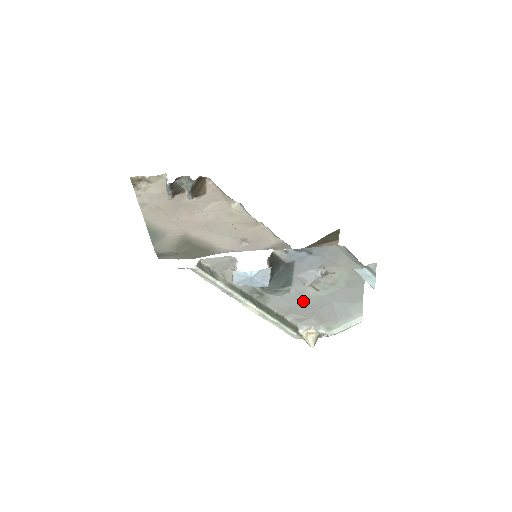
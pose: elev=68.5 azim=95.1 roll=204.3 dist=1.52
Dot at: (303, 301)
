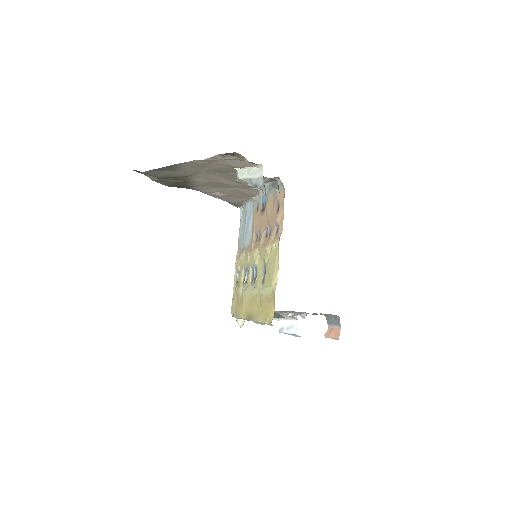
Dot at: occluded
